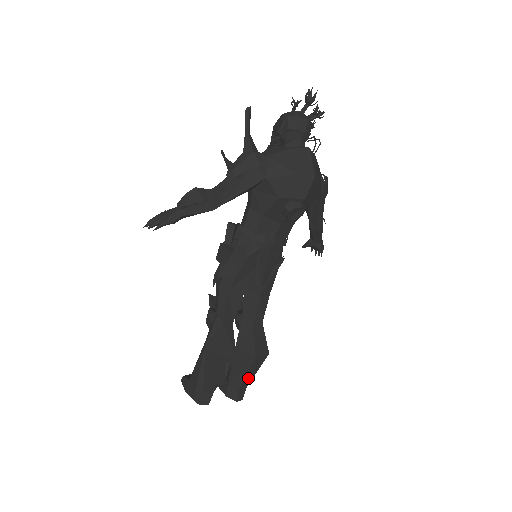
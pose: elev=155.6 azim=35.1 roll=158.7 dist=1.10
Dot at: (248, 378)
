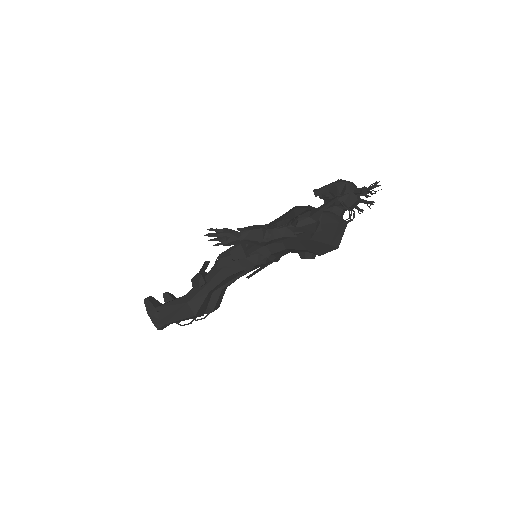
Dot at: occluded
